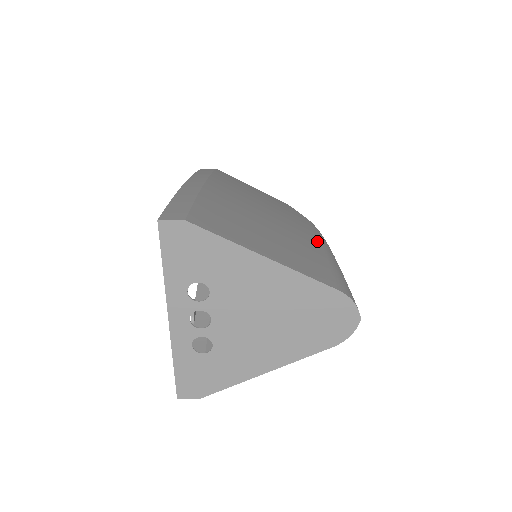
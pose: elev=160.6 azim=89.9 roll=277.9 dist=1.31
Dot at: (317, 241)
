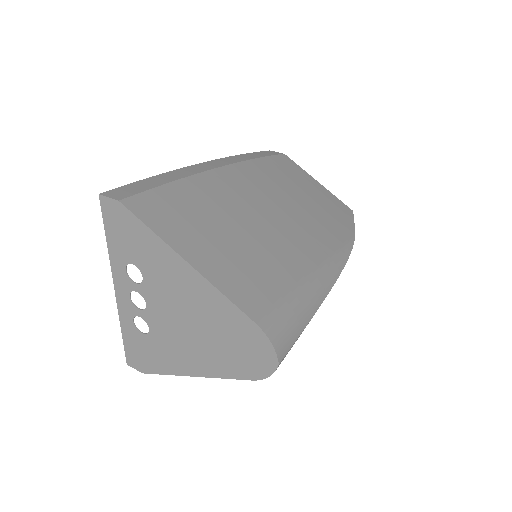
Dot at: (316, 260)
